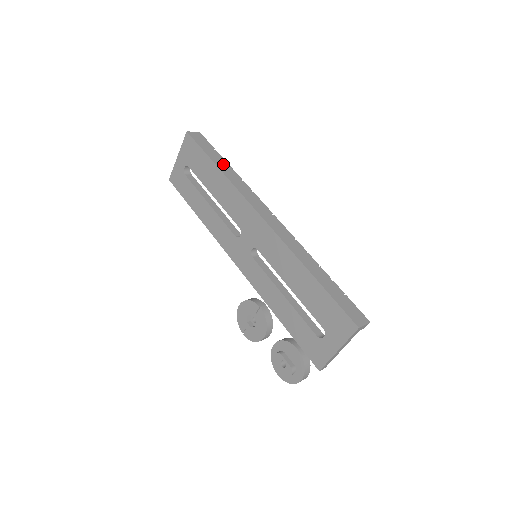
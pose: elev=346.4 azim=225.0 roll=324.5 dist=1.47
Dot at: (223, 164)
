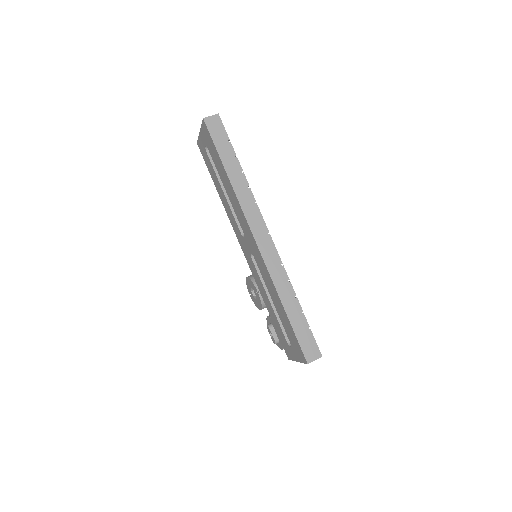
Dot at: (233, 166)
